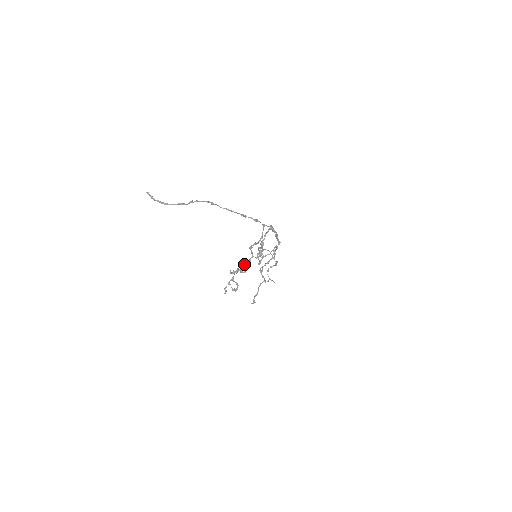
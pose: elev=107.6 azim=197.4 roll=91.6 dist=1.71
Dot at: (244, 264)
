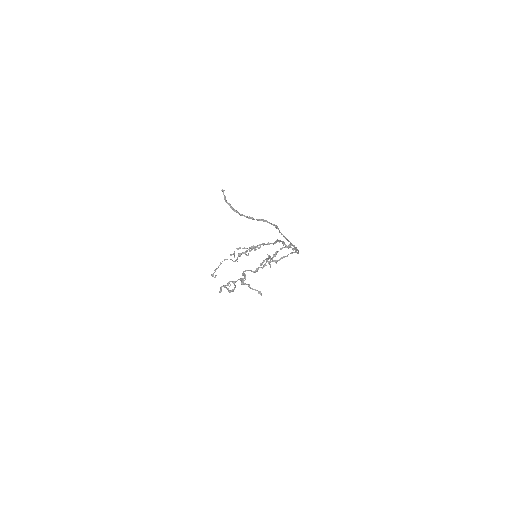
Dot at: (251, 271)
